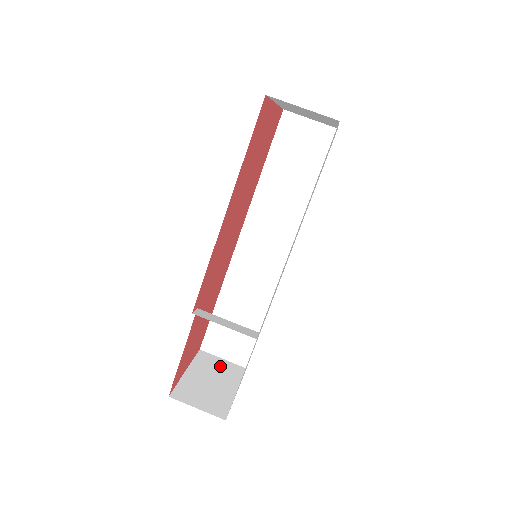
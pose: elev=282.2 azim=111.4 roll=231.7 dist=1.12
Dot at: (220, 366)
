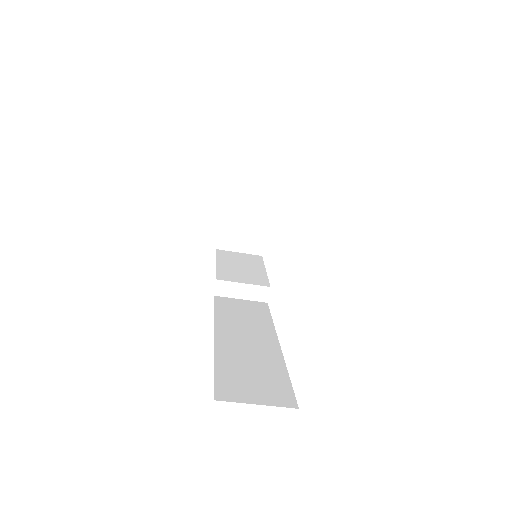
Dot at: (252, 188)
